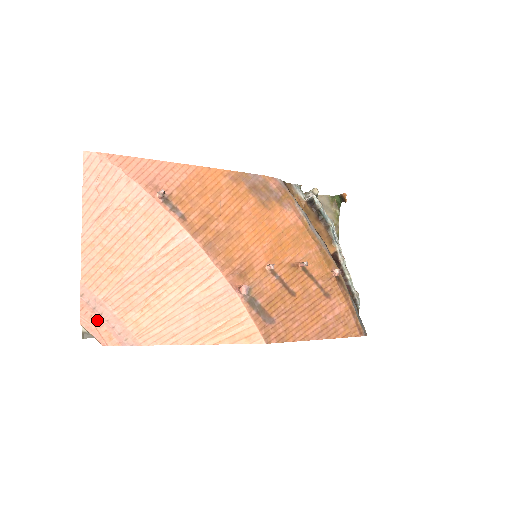
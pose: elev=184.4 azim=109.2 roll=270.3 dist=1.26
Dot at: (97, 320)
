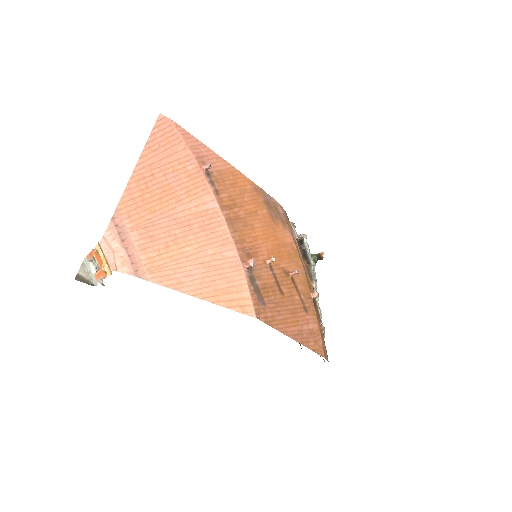
Dot at: (117, 244)
